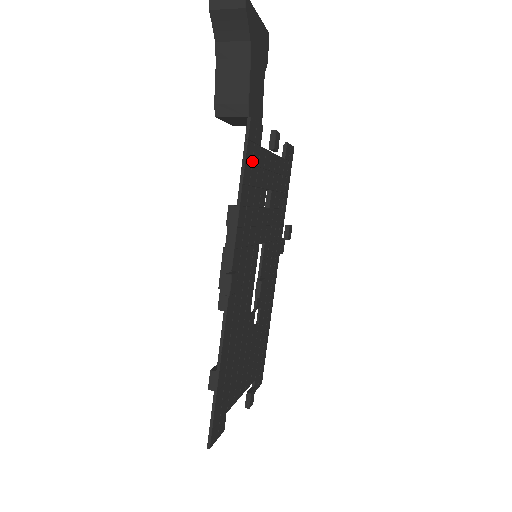
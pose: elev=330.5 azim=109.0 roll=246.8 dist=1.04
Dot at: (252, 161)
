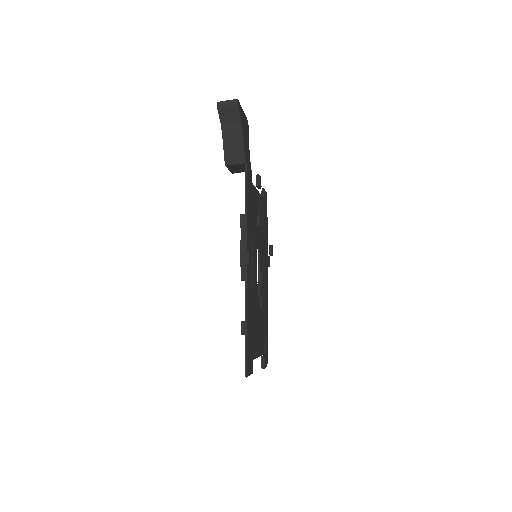
Dot at: (249, 190)
